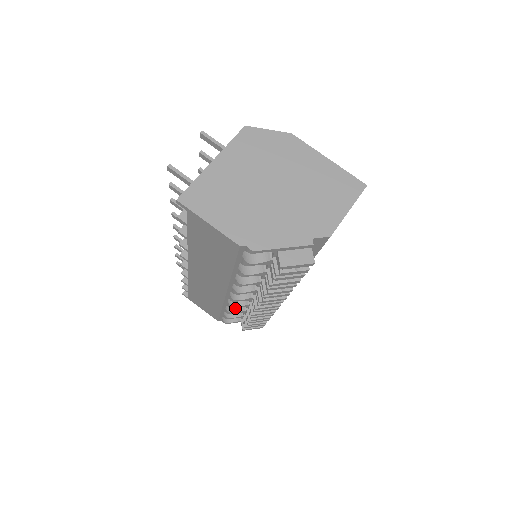
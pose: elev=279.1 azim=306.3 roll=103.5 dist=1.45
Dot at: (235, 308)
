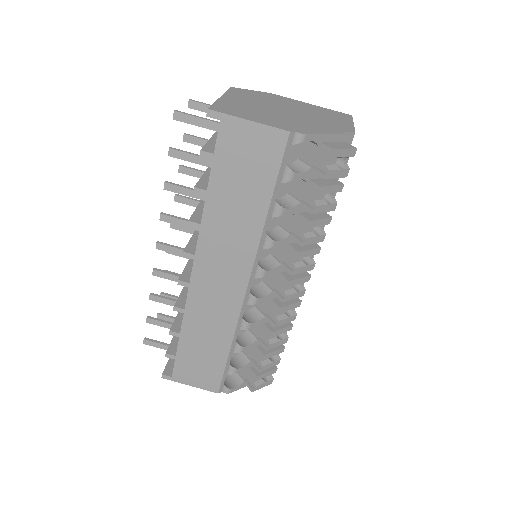
Dot at: (244, 342)
